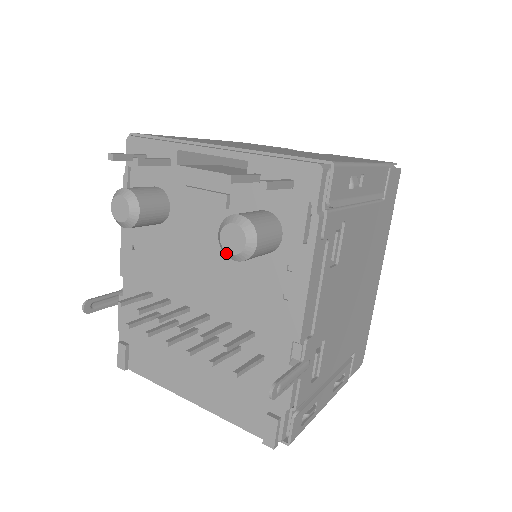
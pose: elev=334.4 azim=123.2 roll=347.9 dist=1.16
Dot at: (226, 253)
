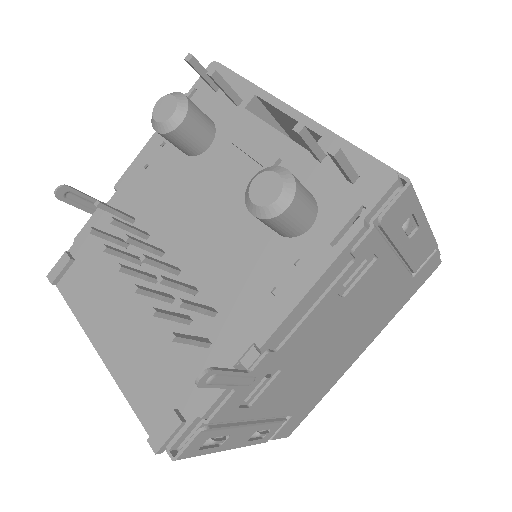
Dot at: (248, 200)
